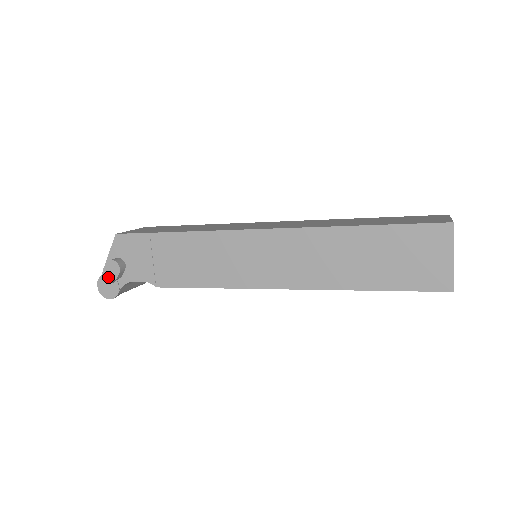
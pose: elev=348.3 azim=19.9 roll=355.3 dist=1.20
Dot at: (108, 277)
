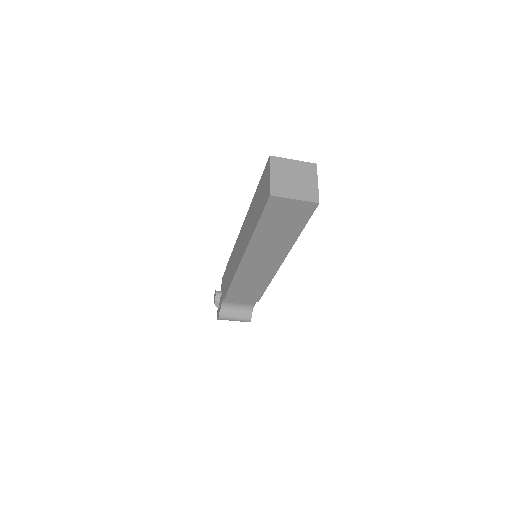
Dot at: occluded
